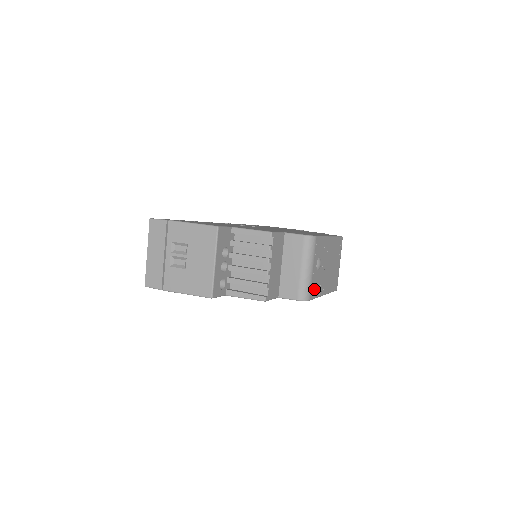
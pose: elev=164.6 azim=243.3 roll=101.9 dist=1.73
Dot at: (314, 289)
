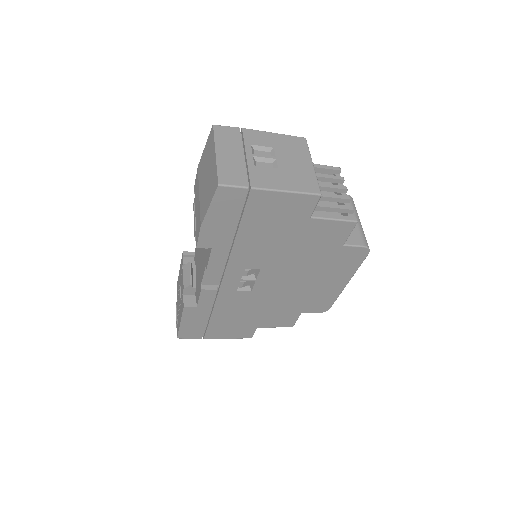
Dot at: occluded
